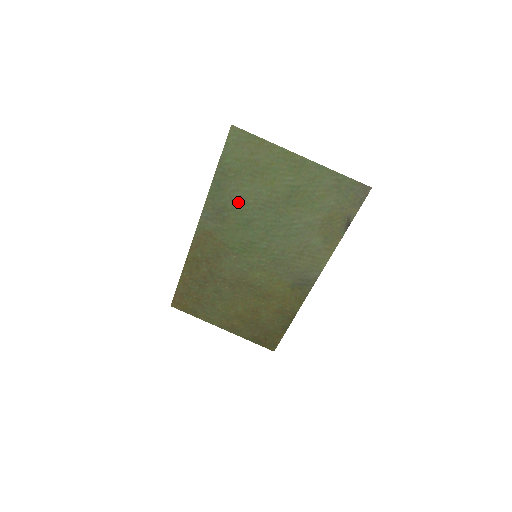
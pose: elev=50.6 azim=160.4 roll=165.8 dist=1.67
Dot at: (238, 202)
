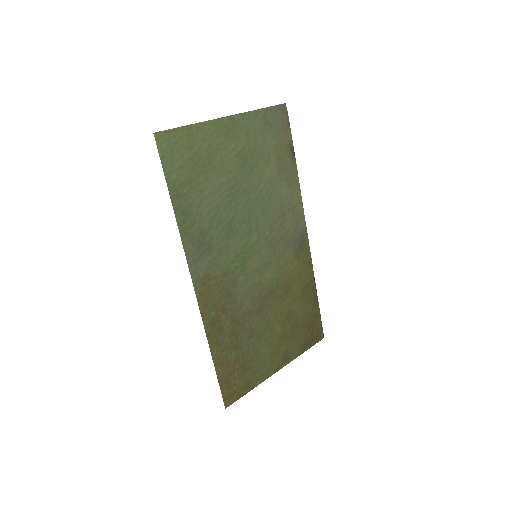
Dot at: (209, 214)
